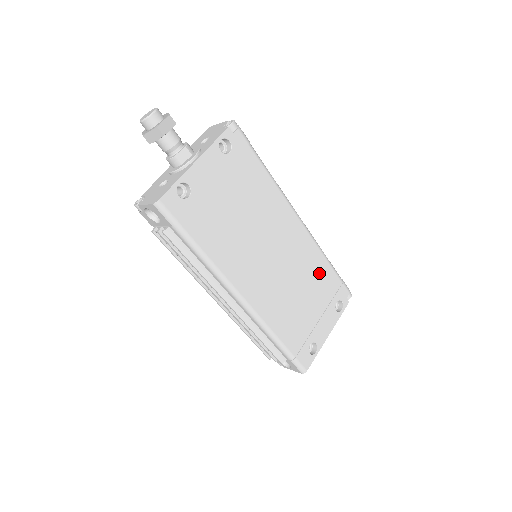
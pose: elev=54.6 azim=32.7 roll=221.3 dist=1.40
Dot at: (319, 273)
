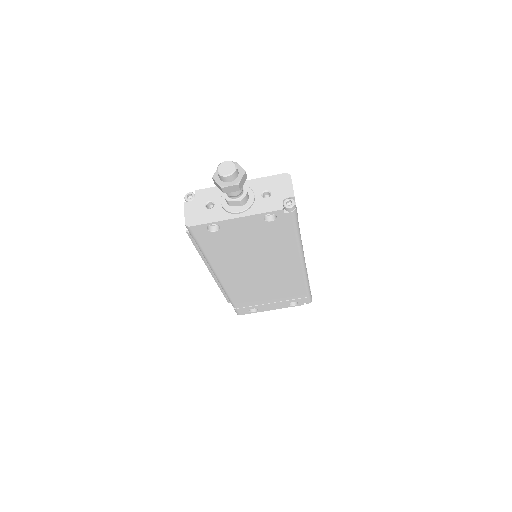
Dot at: (292, 288)
